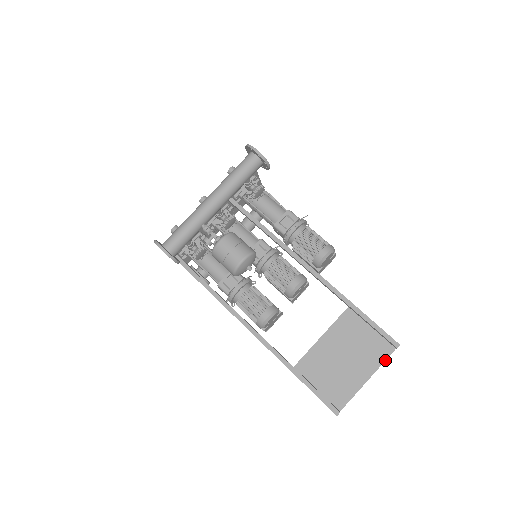
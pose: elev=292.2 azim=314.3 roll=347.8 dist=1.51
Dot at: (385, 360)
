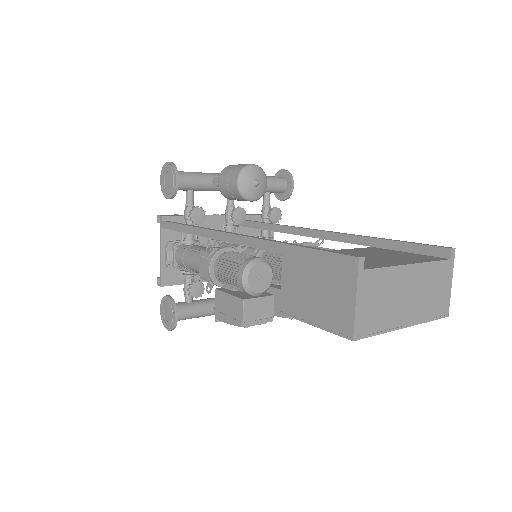
Dot at: (435, 260)
